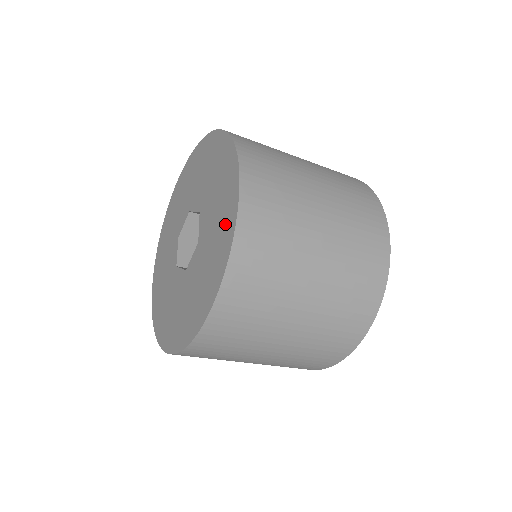
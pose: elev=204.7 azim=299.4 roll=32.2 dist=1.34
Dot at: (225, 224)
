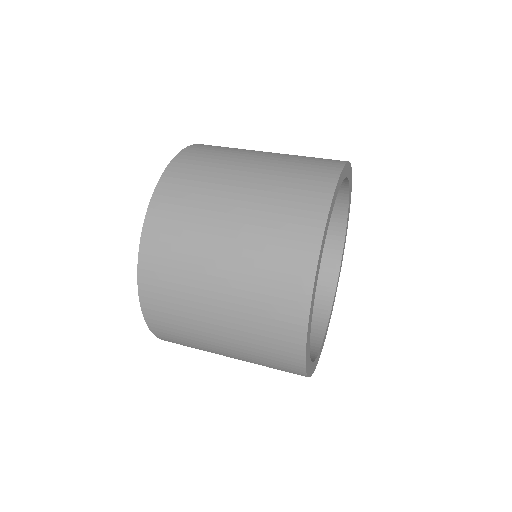
Dot at: occluded
